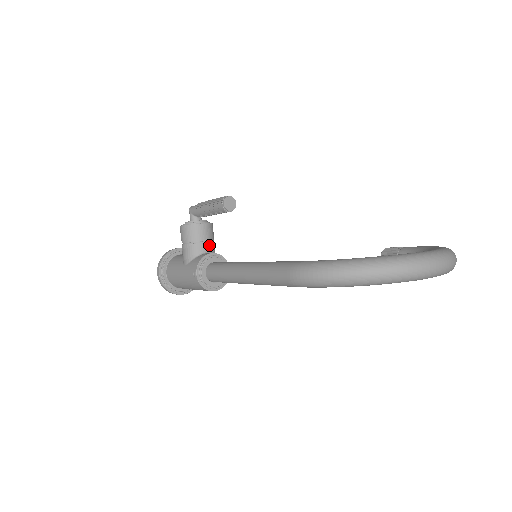
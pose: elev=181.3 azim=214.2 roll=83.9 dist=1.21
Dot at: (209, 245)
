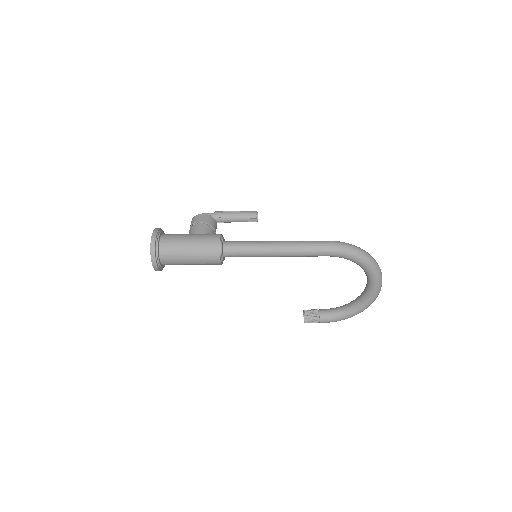
Dot at: occluded
